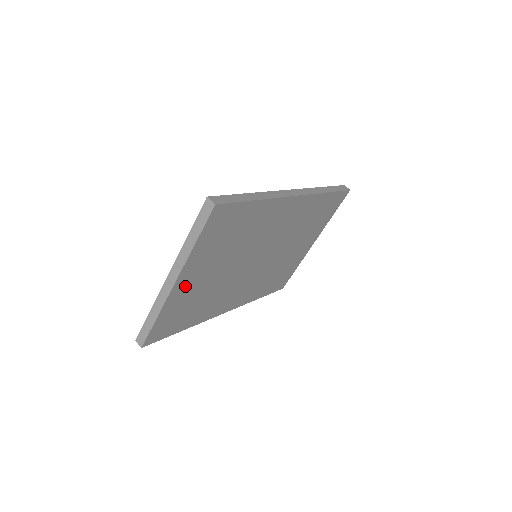
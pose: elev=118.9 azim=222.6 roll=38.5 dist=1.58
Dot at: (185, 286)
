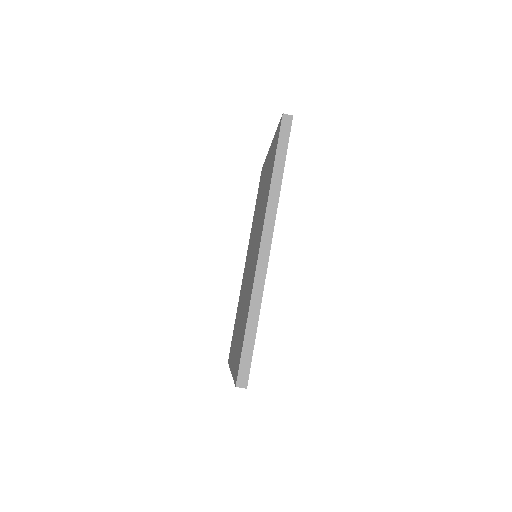
Dot at: occluded
